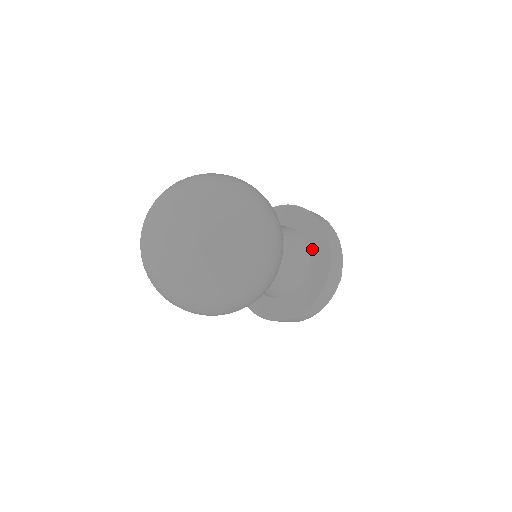
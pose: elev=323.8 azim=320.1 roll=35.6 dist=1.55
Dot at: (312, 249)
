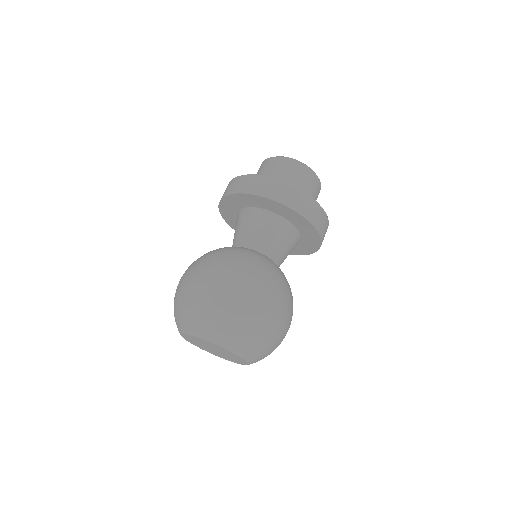
Dot at: (300, 228)
